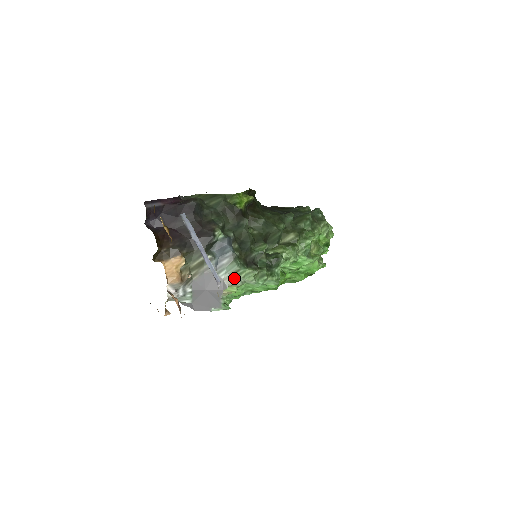
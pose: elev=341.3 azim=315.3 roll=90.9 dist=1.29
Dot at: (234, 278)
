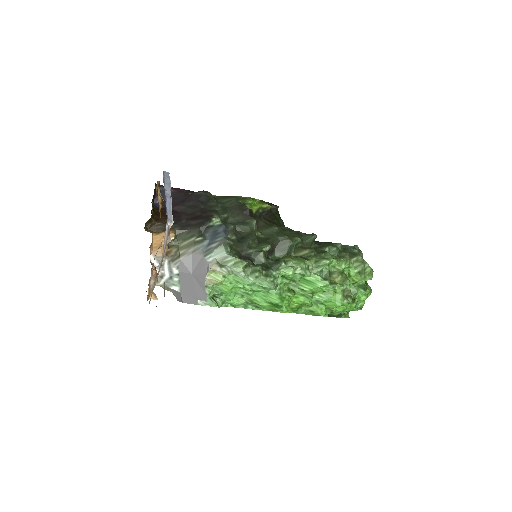
Dot at: (221, 264)
